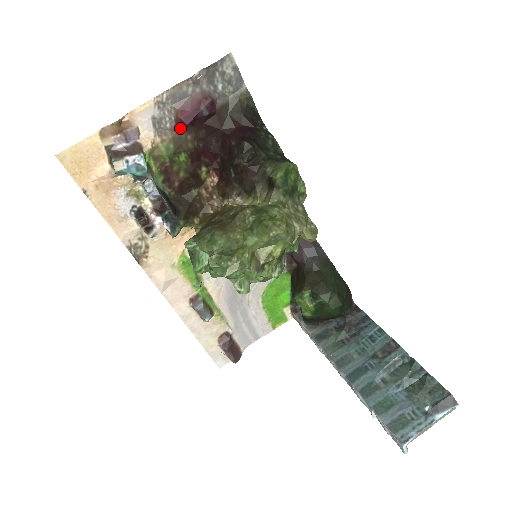
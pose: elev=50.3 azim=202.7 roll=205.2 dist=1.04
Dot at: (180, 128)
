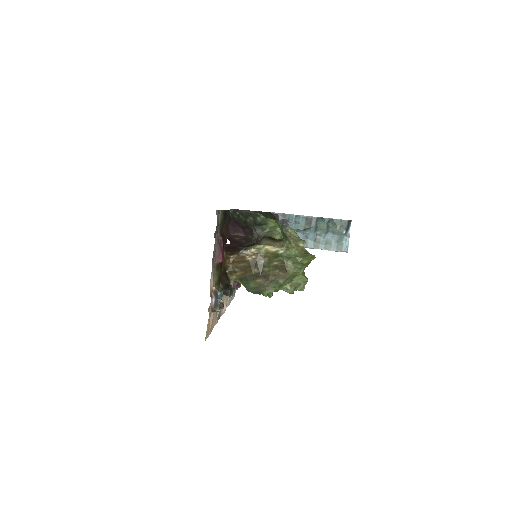
Dot at: occluded
